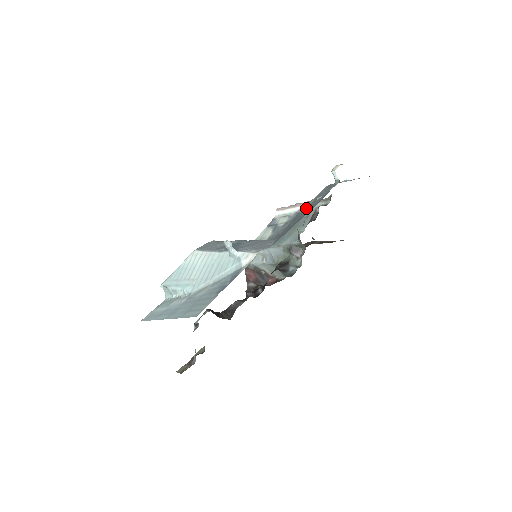
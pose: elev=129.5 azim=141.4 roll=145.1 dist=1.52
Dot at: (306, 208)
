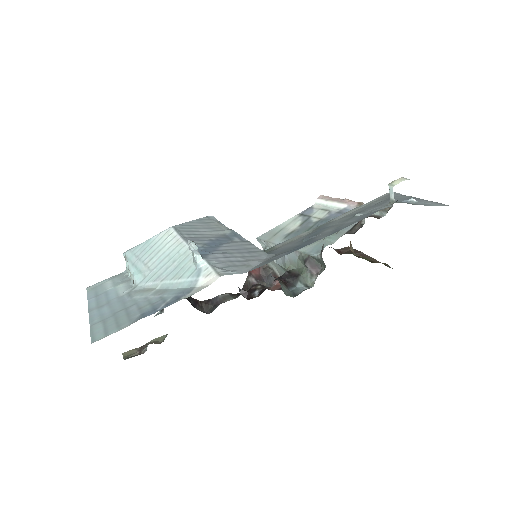
Dot at: (341, 218)
